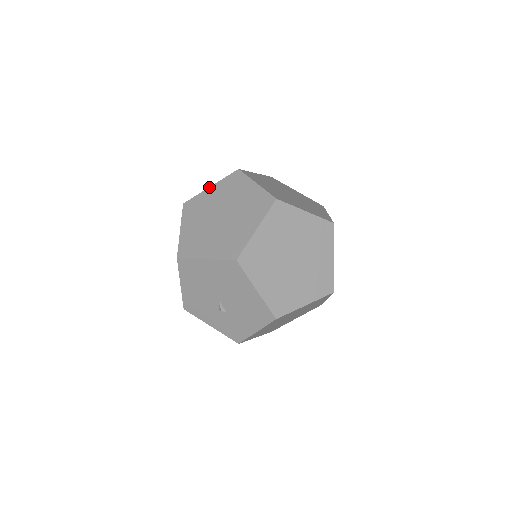
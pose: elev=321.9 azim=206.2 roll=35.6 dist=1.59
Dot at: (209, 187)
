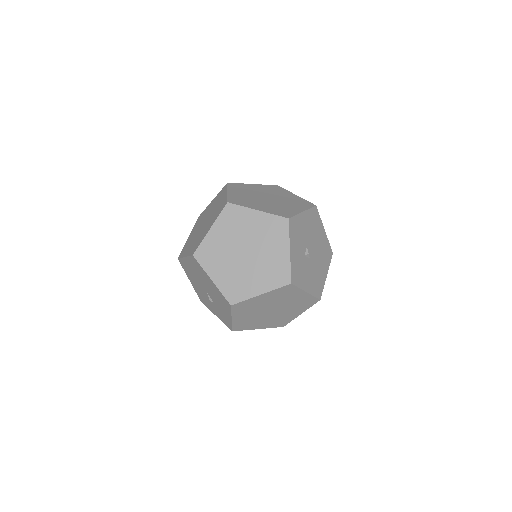
Dot at: (211, 201)
